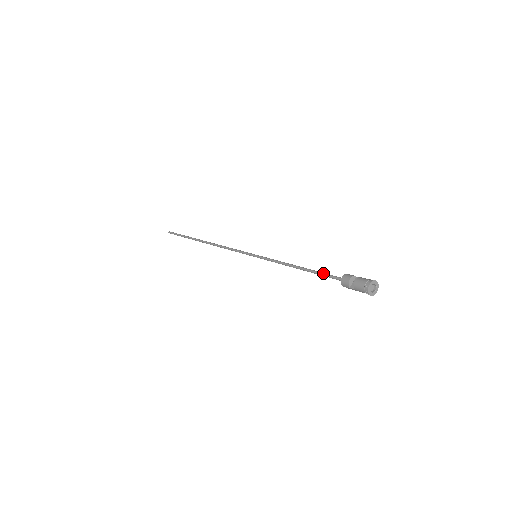
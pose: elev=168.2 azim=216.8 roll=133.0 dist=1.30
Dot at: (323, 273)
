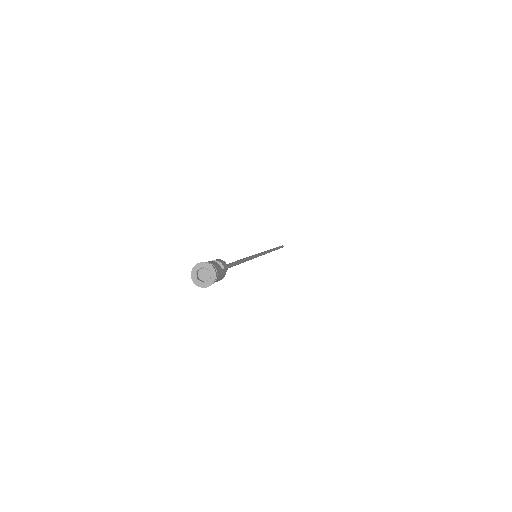
Dot at: (229, 263)
